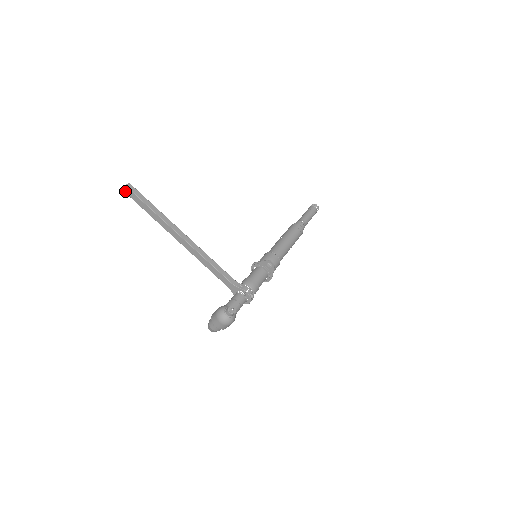
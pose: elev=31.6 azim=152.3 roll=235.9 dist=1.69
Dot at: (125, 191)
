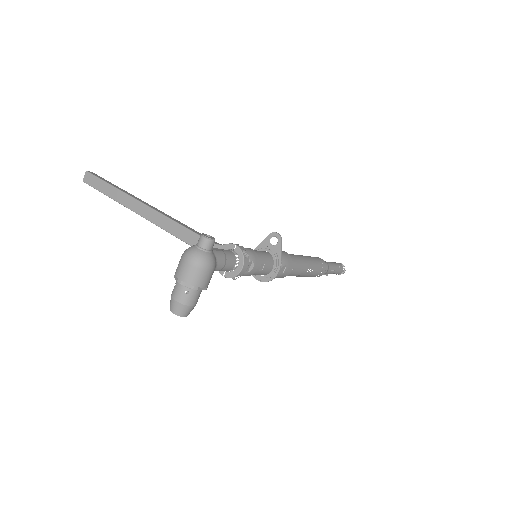
Dot at: (85, 180)
